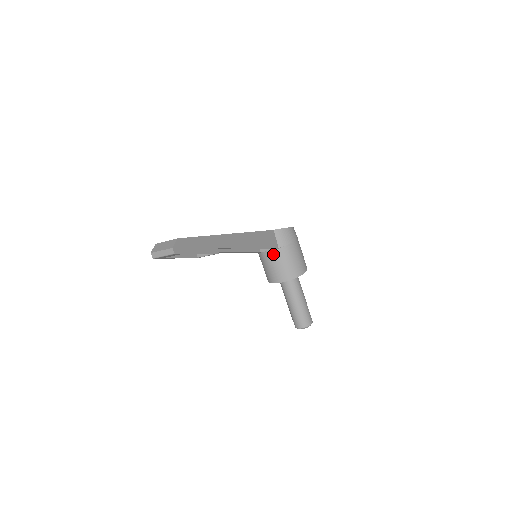
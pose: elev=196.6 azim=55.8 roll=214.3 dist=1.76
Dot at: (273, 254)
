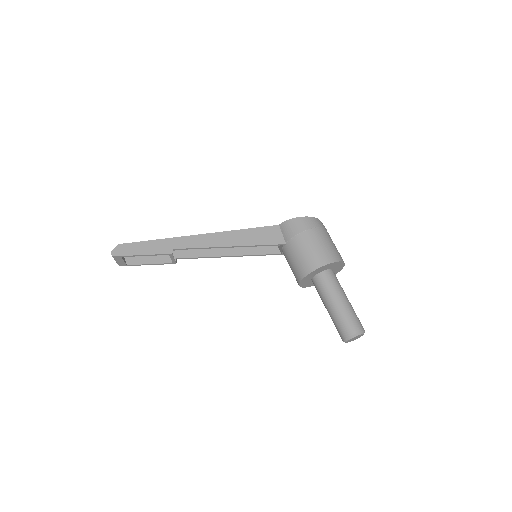
Dot at: (285, 252)
